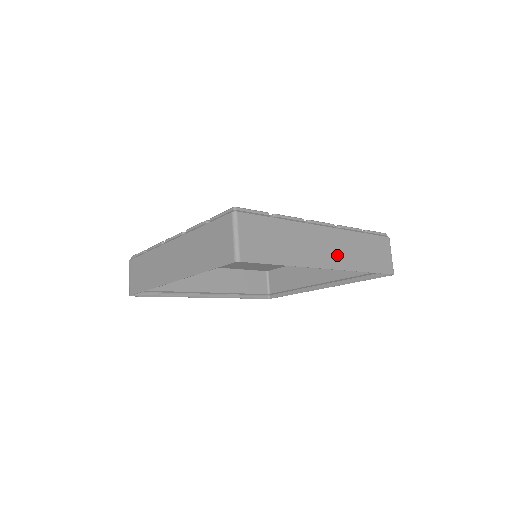
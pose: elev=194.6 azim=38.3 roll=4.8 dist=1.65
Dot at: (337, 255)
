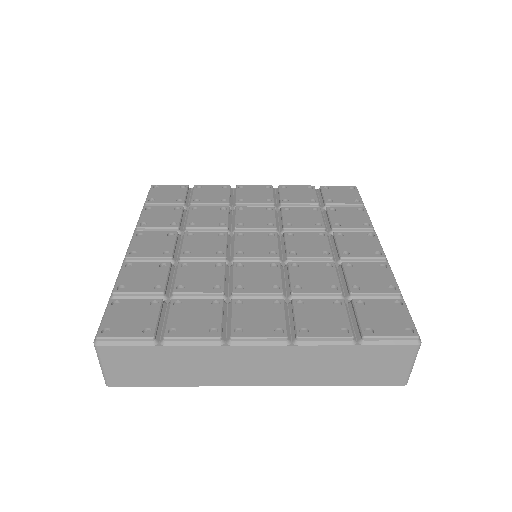
Dot at: occluded
